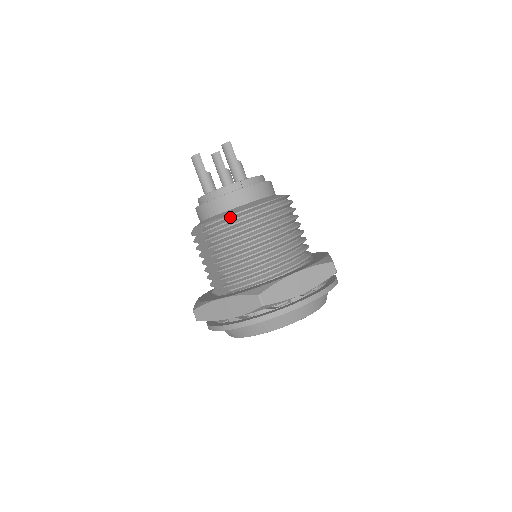
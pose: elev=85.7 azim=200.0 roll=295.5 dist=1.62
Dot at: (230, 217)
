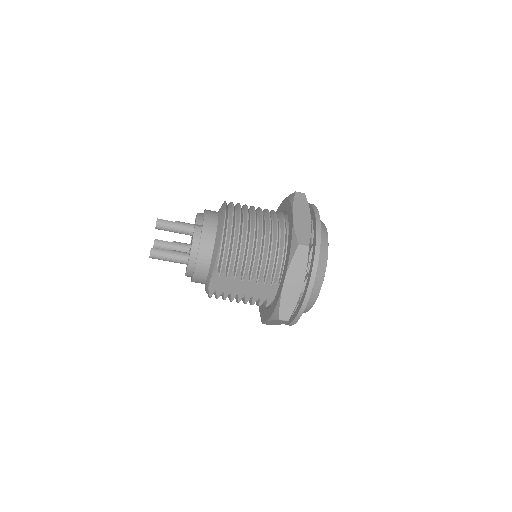
Dot at: (223, 241)
